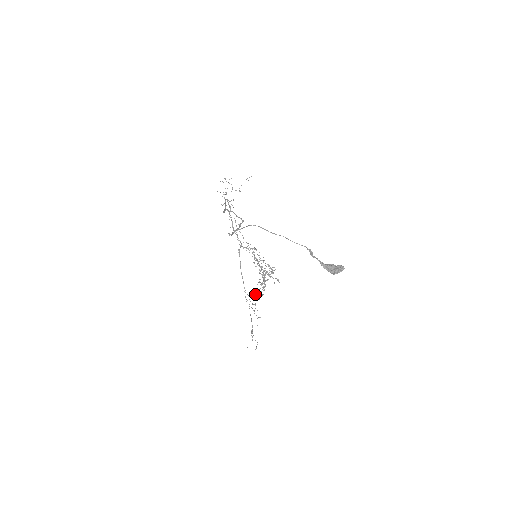
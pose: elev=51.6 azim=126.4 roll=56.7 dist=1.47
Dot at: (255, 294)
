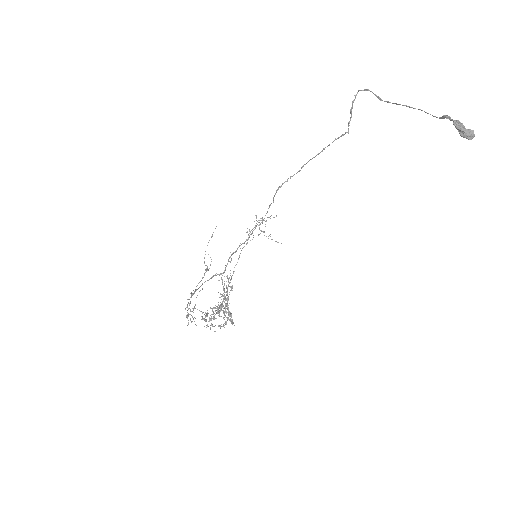
Dot at: occluded
